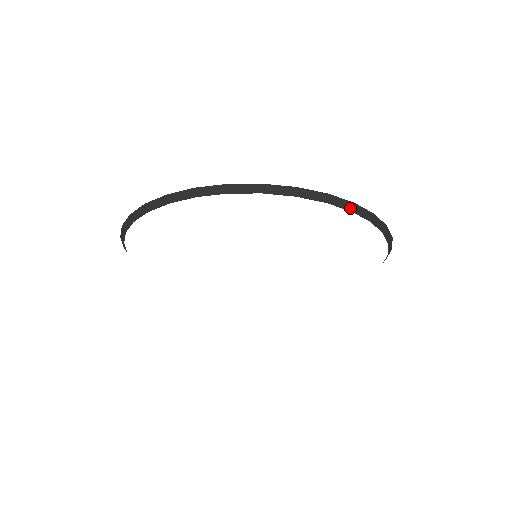
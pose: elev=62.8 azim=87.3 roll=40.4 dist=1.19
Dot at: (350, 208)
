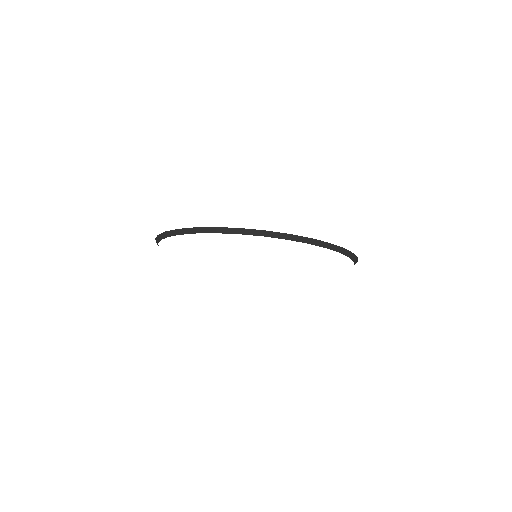
Dot at: (355, 260)
